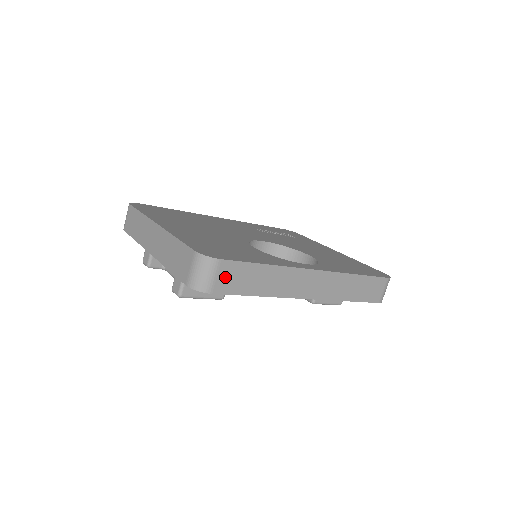
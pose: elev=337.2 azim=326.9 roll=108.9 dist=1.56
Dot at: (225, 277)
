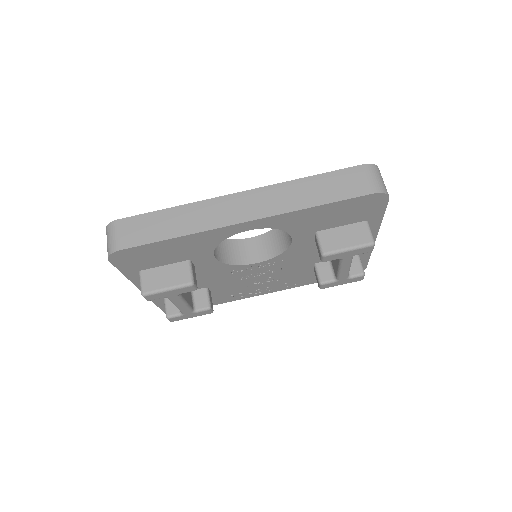
Dot at: (129, 232)
